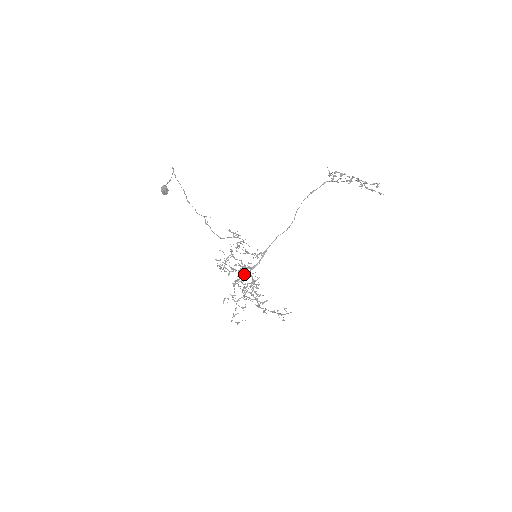
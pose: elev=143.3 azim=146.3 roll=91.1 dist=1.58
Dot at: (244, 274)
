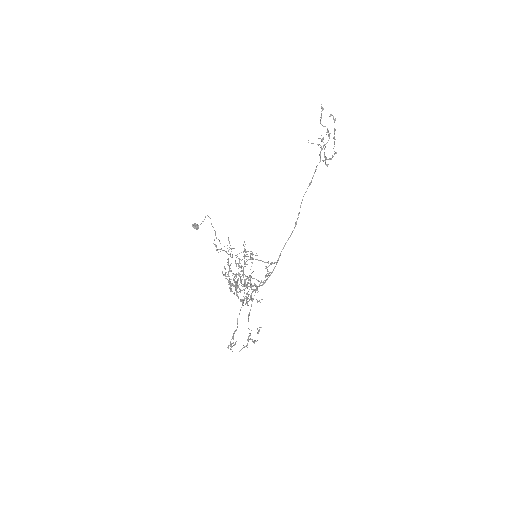
Dot at: occluded
